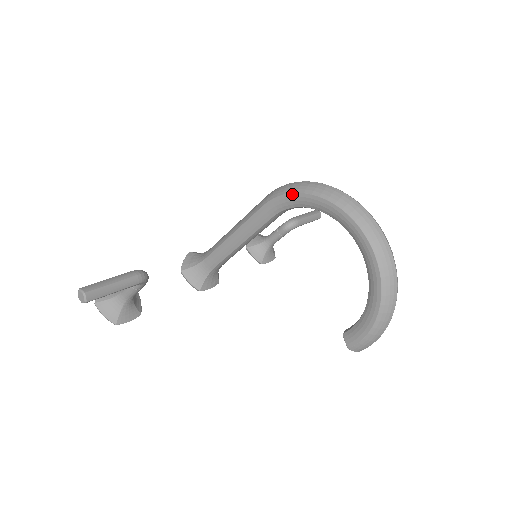
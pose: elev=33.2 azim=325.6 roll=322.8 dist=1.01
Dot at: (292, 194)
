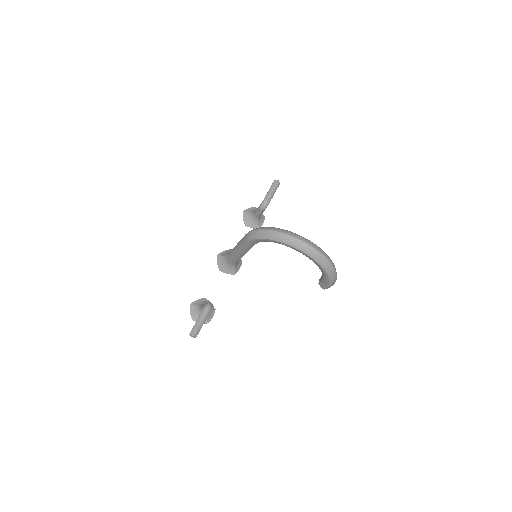
Dot at: (259, 239)
